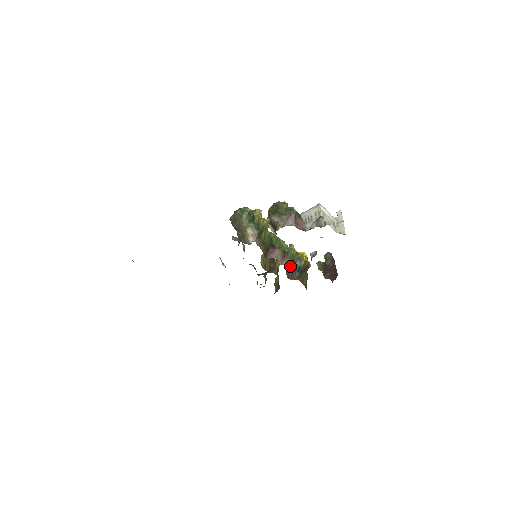
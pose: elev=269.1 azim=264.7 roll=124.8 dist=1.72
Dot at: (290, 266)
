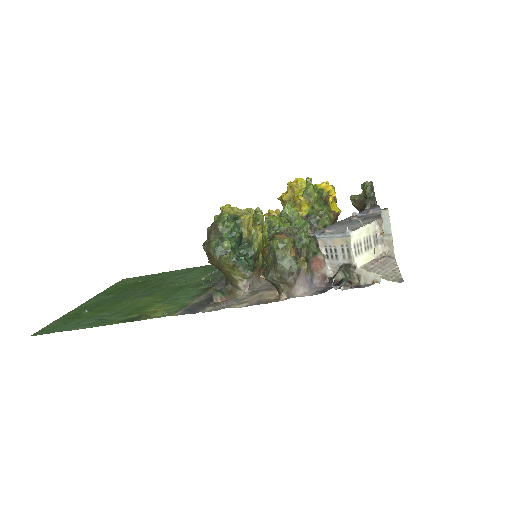
Dot at: occluded
